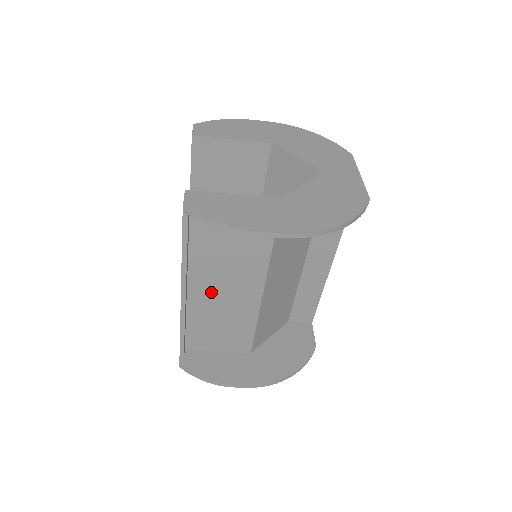
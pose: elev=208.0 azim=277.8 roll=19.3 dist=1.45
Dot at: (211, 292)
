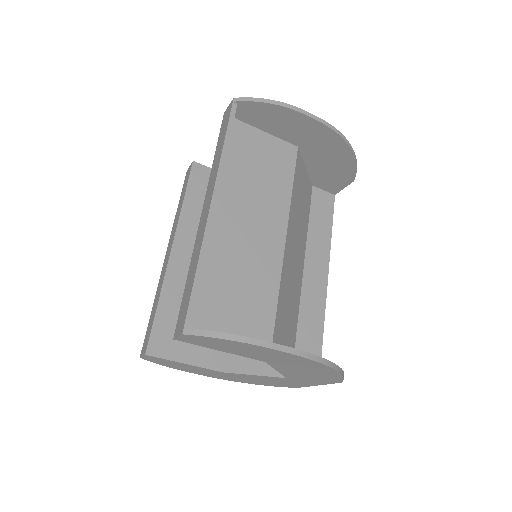
Dot at: (233, 228)
